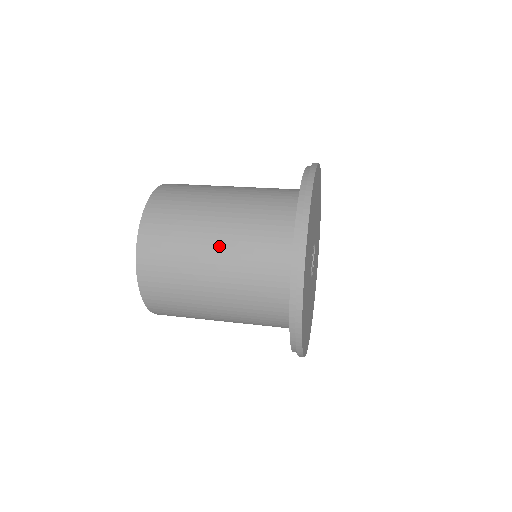
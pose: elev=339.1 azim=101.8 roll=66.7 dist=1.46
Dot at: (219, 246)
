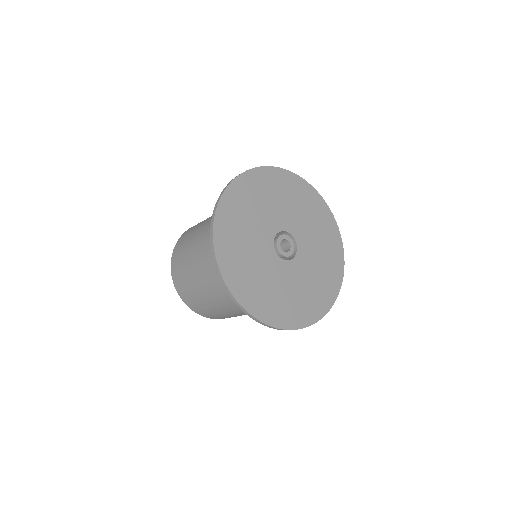
Dot at: occluded
